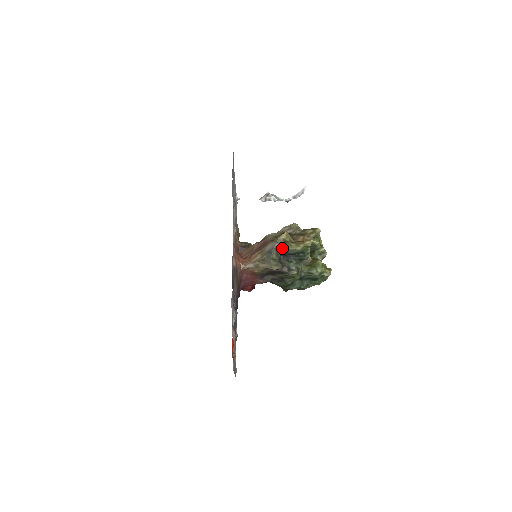
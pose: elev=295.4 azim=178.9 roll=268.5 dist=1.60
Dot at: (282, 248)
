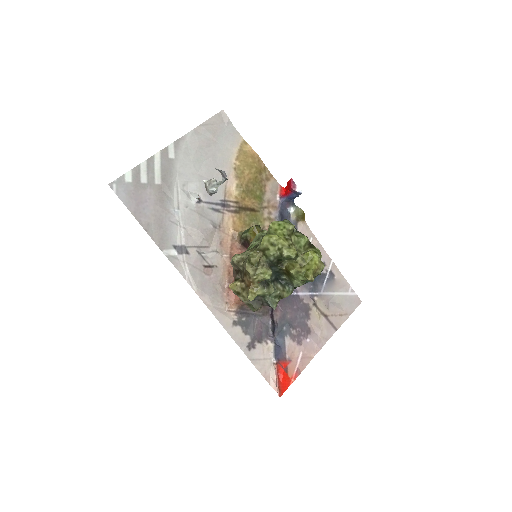
Dot at: (242, 298)
